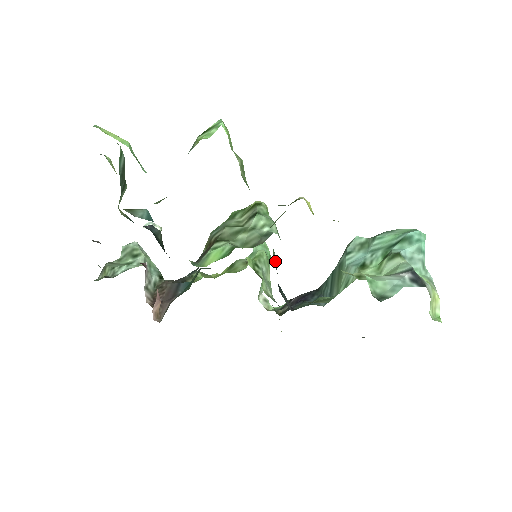
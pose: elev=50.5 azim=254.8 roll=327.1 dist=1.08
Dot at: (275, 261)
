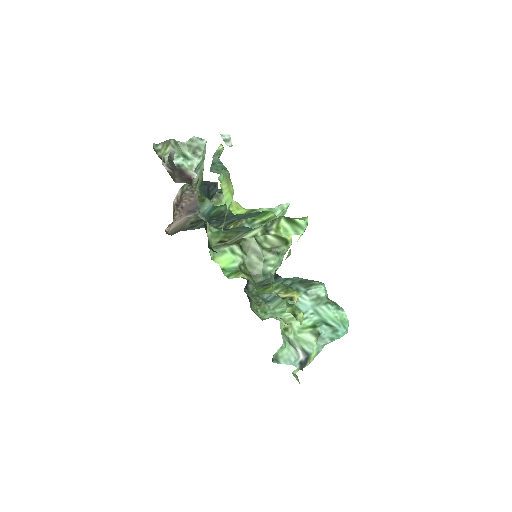
Dot at: occluded
